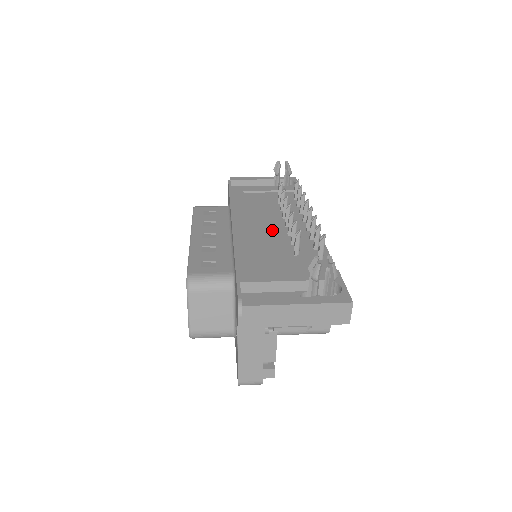
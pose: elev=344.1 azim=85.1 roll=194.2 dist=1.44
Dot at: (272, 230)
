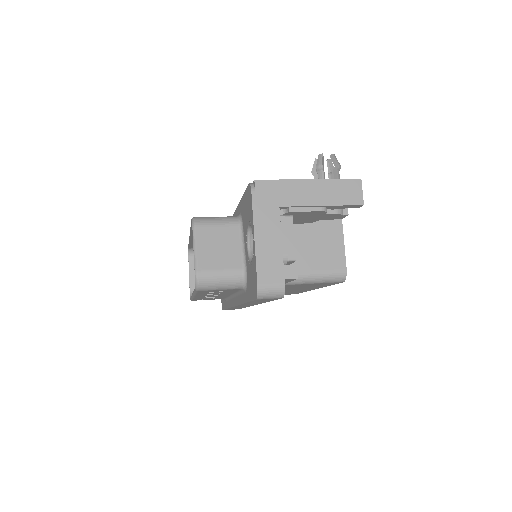
Dot at: occluded
